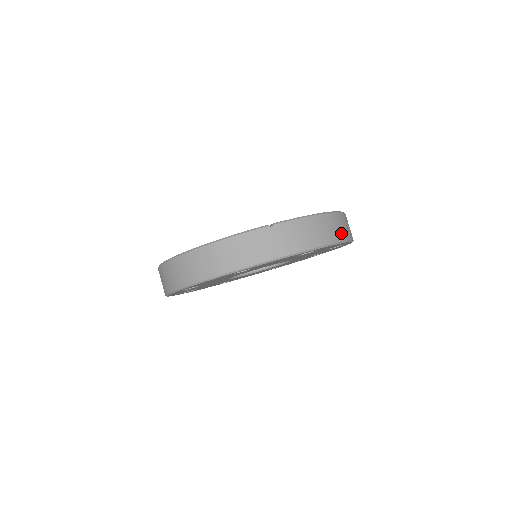
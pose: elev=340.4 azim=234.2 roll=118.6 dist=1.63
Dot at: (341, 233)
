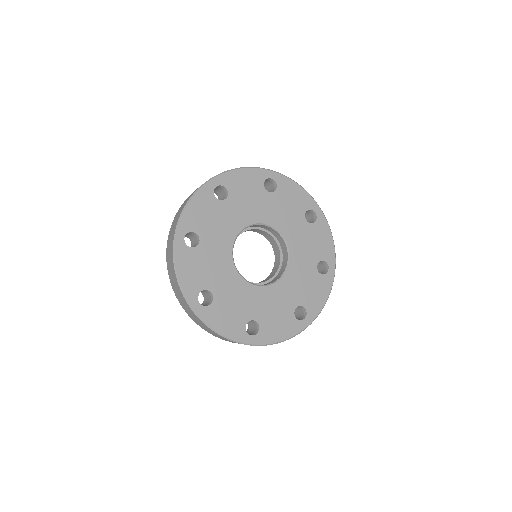
Dot at: occluded
